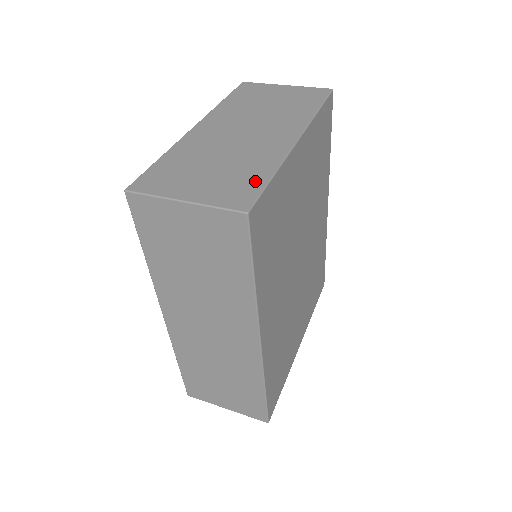
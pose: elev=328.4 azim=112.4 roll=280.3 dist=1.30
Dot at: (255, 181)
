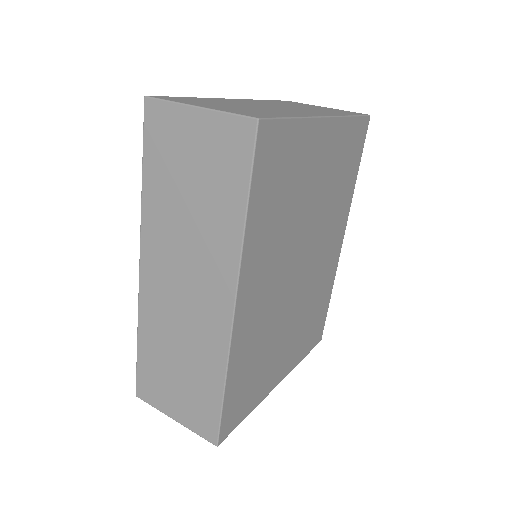
Dot at: (274, 114)
